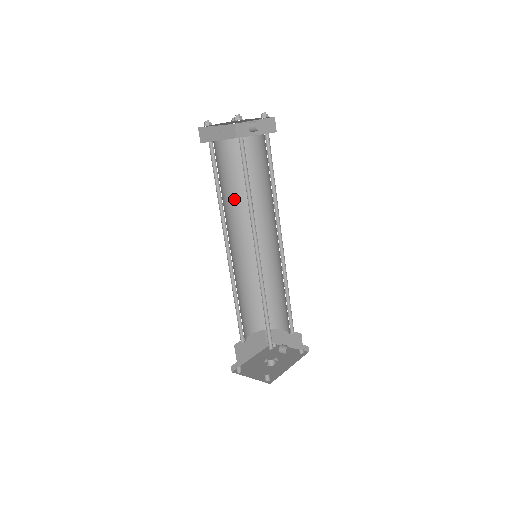
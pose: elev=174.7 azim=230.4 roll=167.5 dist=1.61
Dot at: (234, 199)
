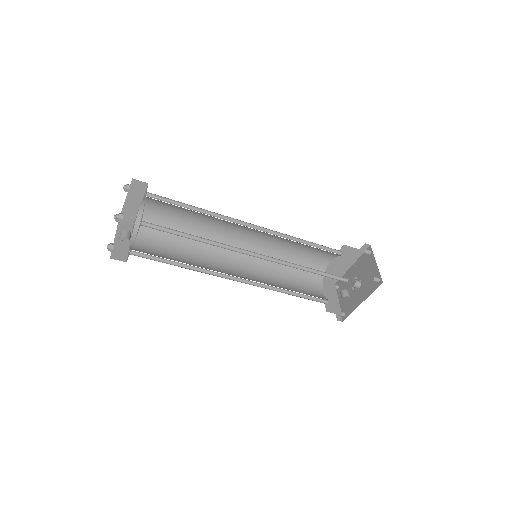
Dot at: (203, 218)
